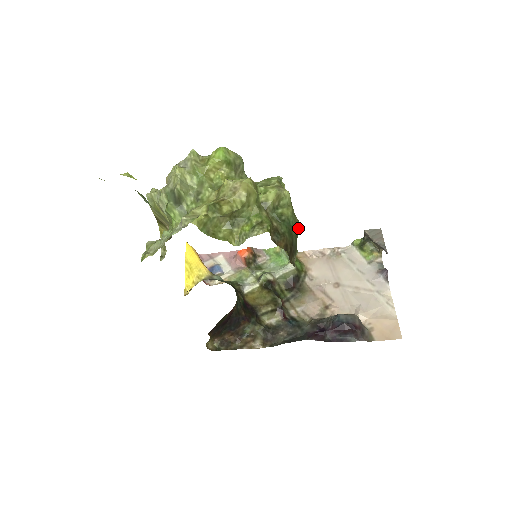
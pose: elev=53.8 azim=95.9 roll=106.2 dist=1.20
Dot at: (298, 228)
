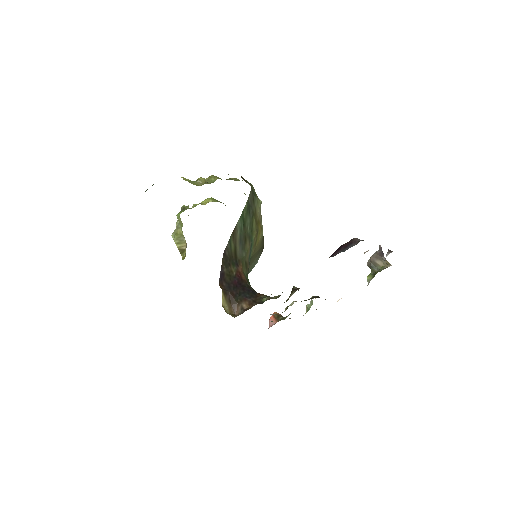
Dot at: occluded
